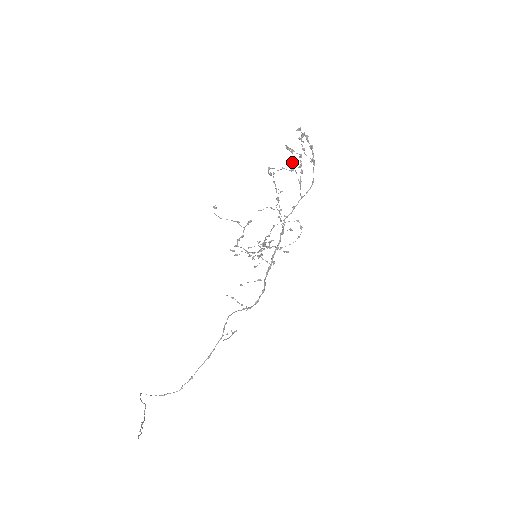
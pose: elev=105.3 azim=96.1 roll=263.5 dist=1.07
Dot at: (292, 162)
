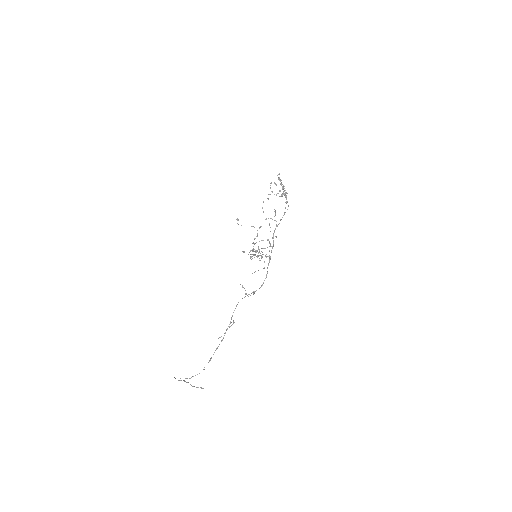
Dot at: (280, 191)
